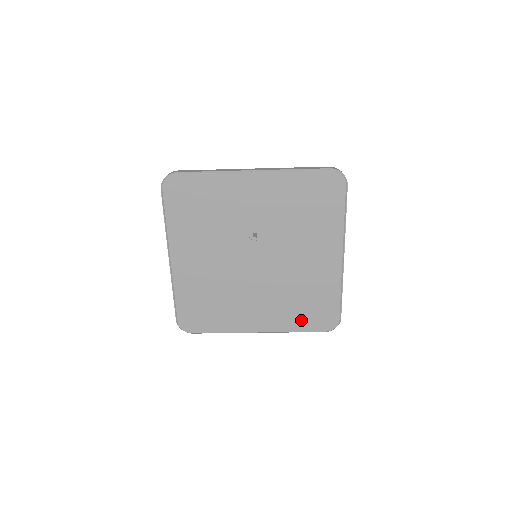
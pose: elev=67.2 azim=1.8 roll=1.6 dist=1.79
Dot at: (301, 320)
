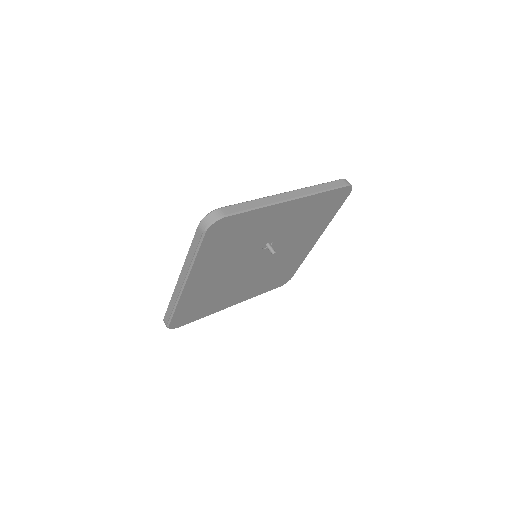
Dot at: (268, 287)
